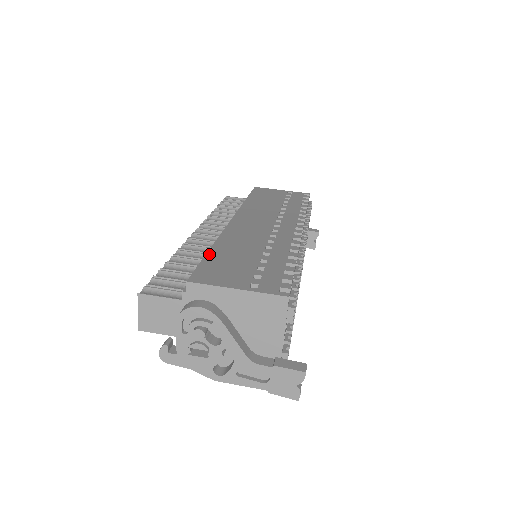
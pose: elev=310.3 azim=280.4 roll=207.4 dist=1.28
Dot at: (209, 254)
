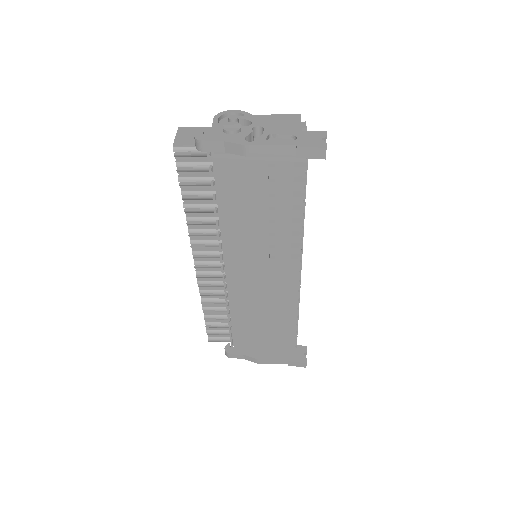
Dot at: occluded
